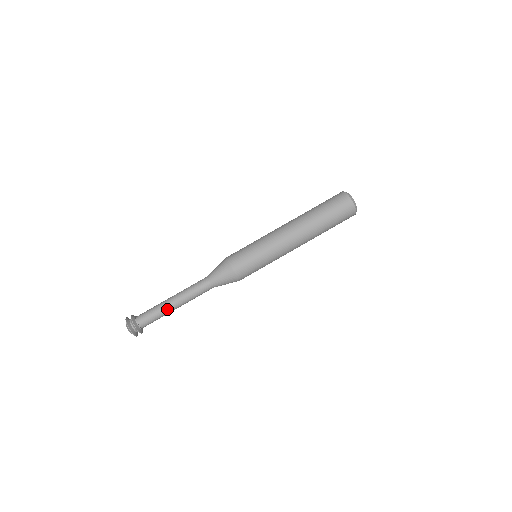
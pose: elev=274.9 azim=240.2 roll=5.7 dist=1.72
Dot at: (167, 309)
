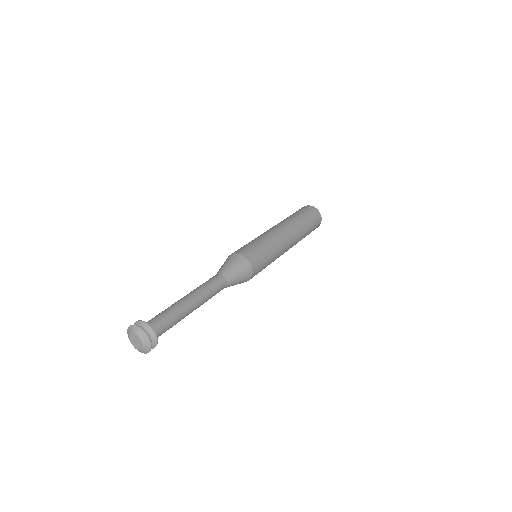
Dot at: (183, 305)
